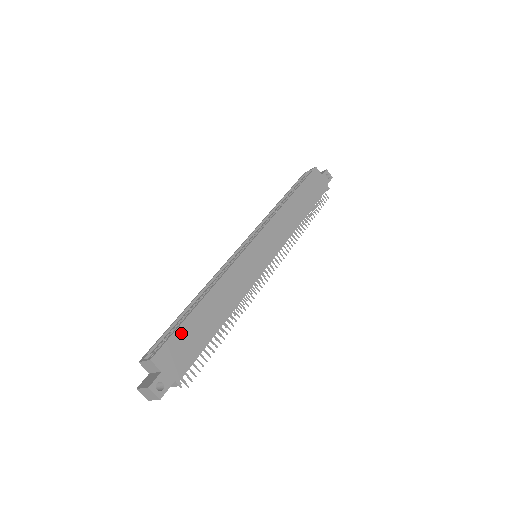
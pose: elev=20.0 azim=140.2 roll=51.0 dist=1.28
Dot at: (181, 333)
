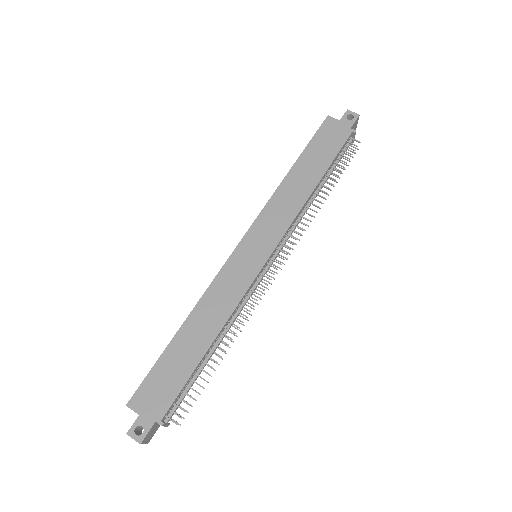
Dot at: (158, 370)
